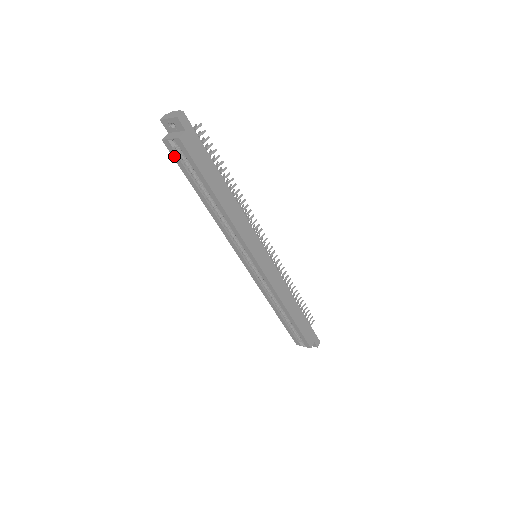
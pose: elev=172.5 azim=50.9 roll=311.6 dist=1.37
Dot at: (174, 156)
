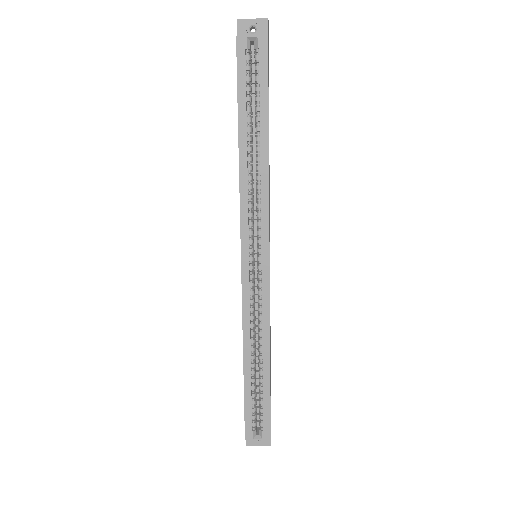
Dot at: (240, 63)
